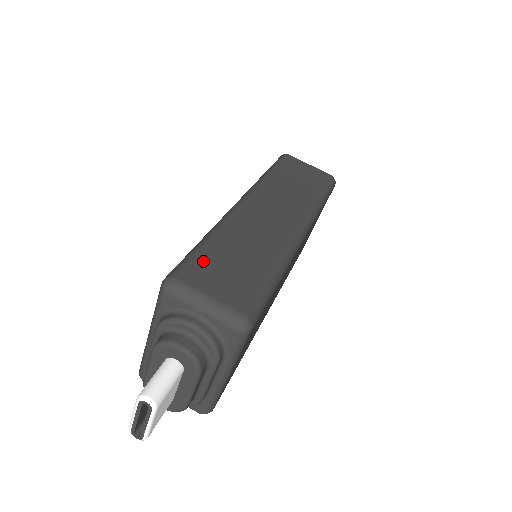
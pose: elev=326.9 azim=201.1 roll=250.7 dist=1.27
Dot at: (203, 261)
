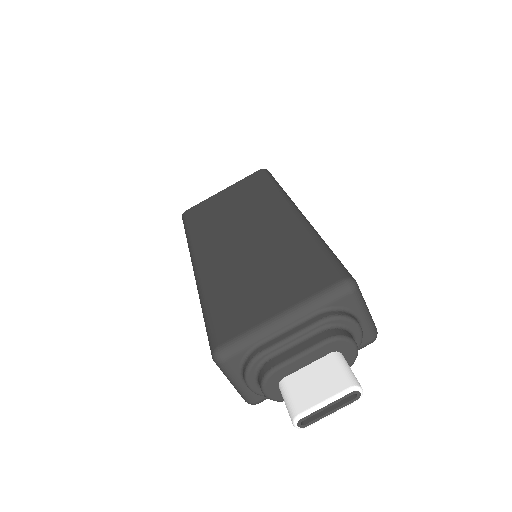
Dot at: occluded
